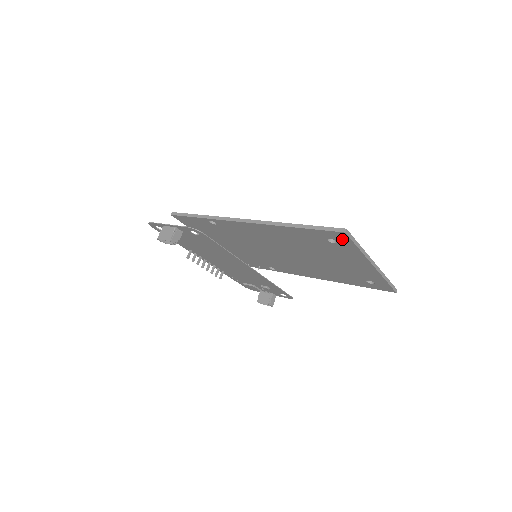
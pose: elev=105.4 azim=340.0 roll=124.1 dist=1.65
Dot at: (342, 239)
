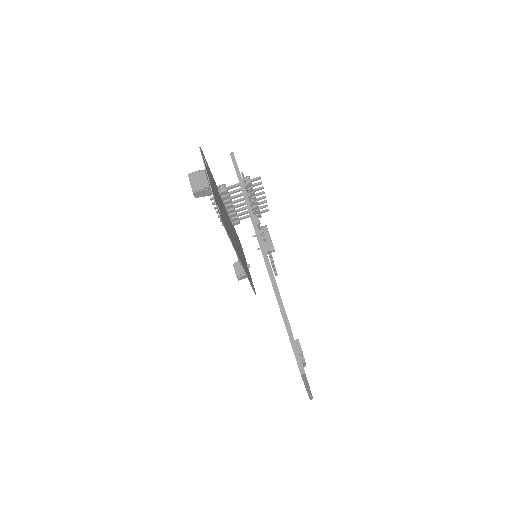
Dot at: occluded
